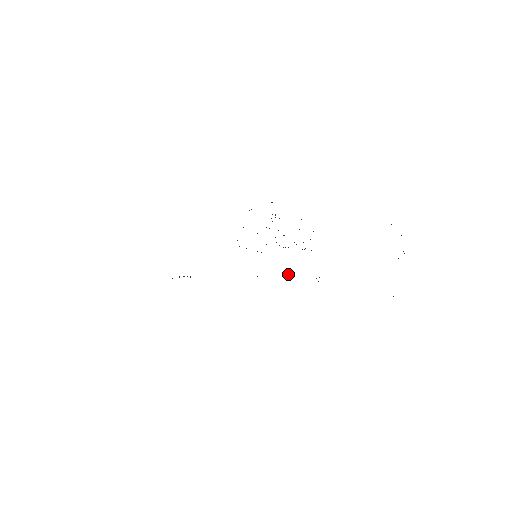
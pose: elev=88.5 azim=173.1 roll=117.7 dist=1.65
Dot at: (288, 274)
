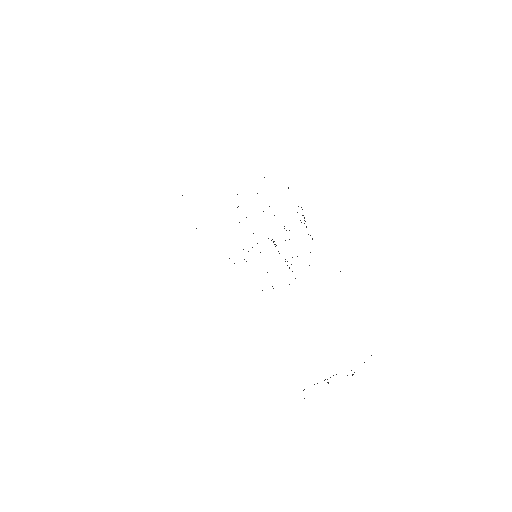
Dot at: occluded
